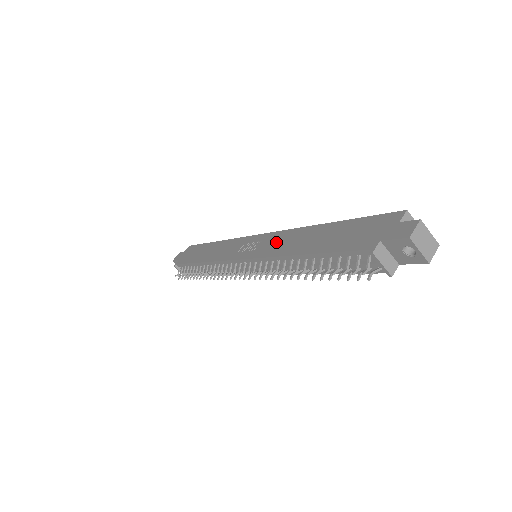
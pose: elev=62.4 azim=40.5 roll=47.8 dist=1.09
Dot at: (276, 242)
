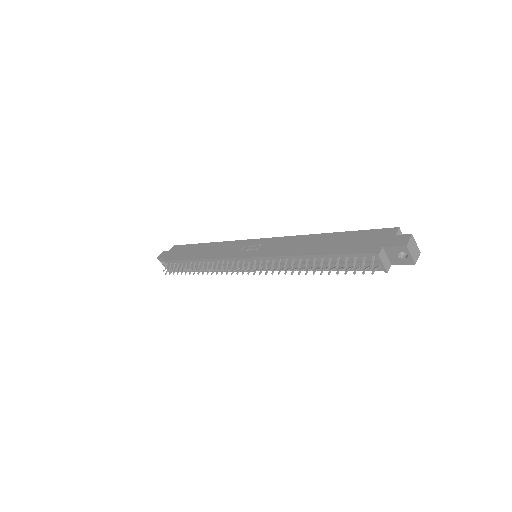
Dot at: (281, 245)
